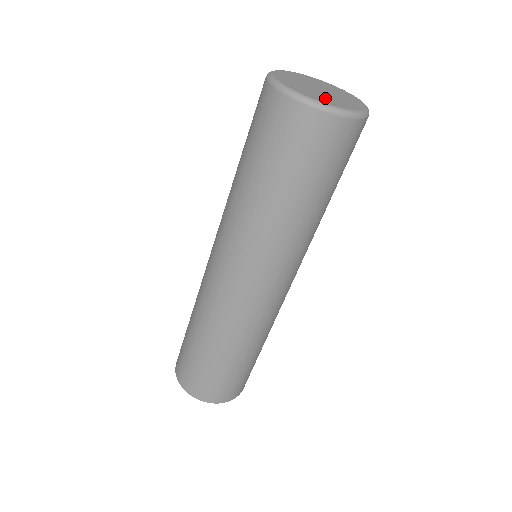
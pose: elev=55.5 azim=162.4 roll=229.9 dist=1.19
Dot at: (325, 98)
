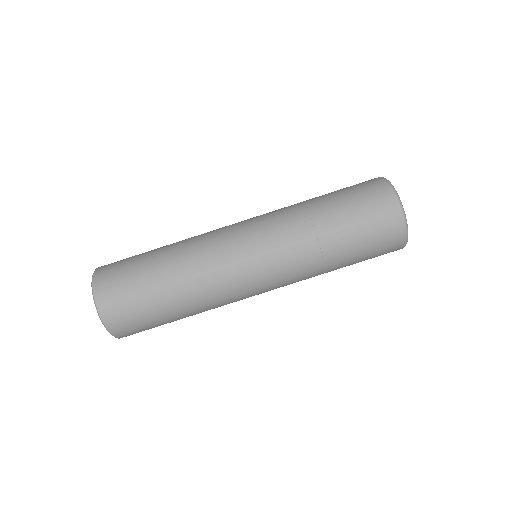
Dot at: occluded
